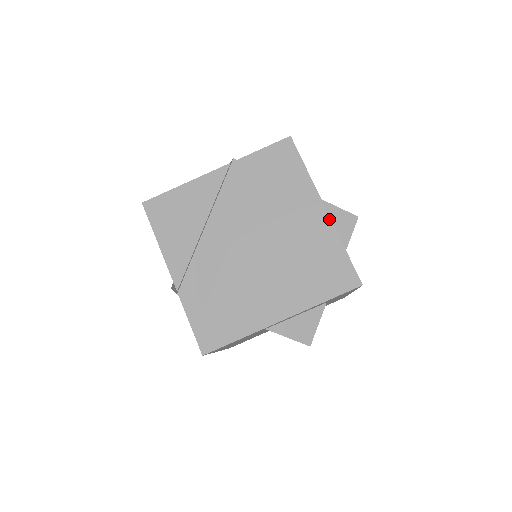
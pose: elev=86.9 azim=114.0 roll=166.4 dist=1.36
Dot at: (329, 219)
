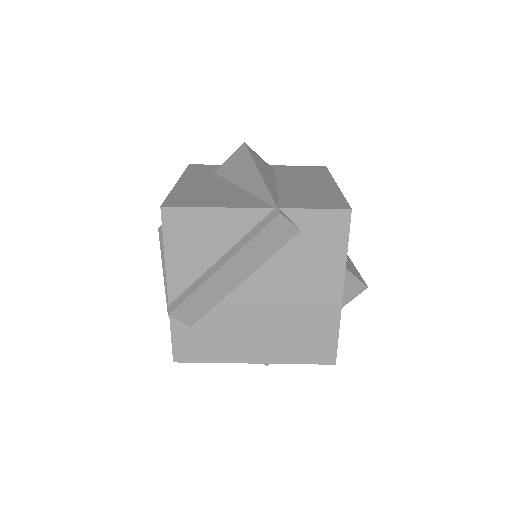
Dot at: (340, 304)
